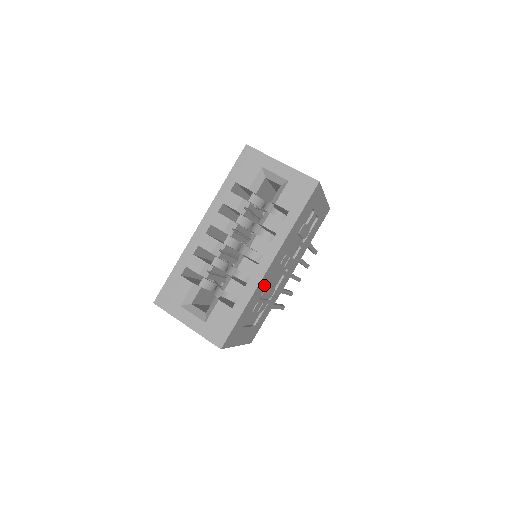
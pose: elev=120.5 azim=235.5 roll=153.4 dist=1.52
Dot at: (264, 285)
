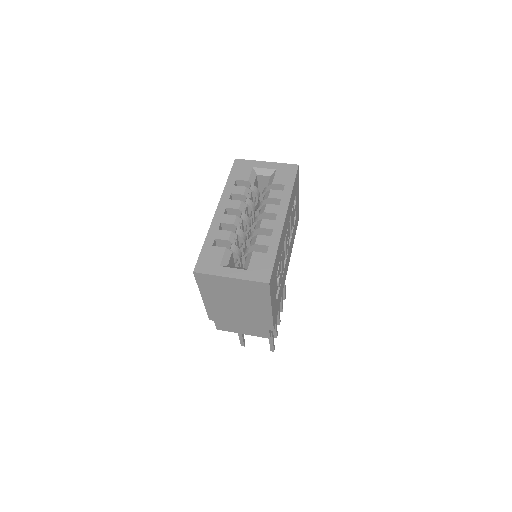
Dot at: (282, 242)
